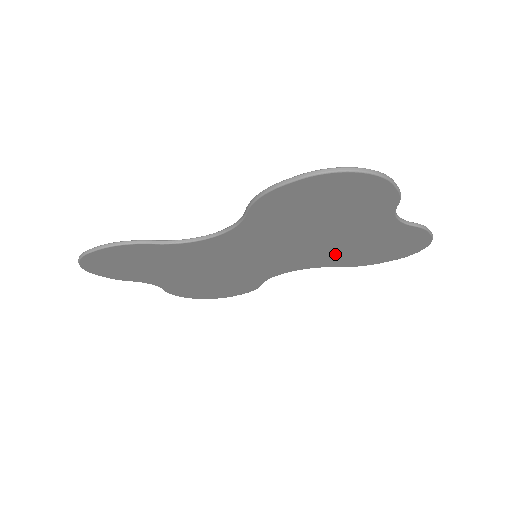
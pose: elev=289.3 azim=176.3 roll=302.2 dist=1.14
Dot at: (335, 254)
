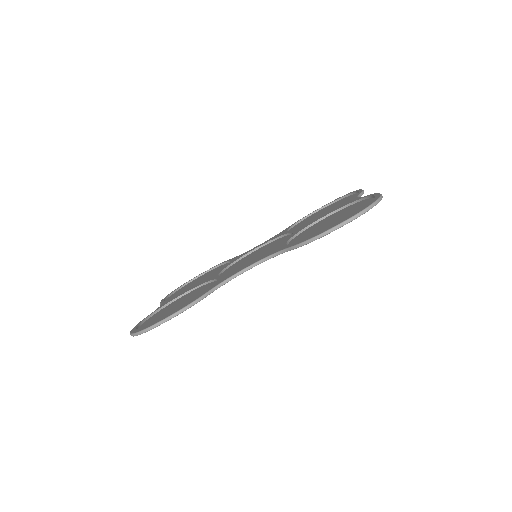
Dot at: occluded
